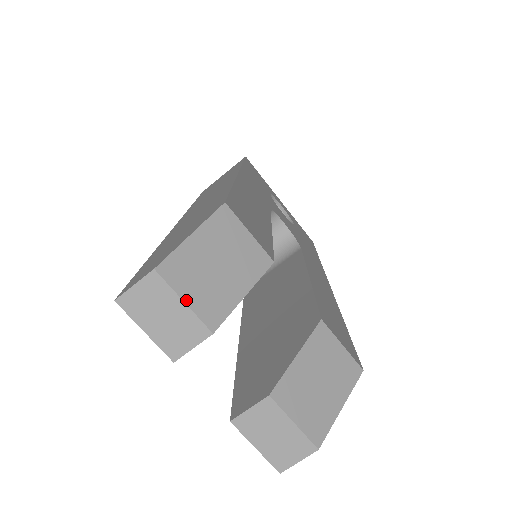
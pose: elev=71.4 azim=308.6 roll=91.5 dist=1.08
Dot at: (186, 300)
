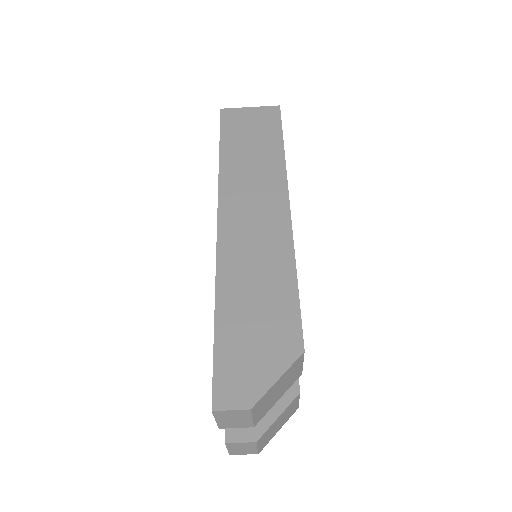
Dot at: (254, 417)
